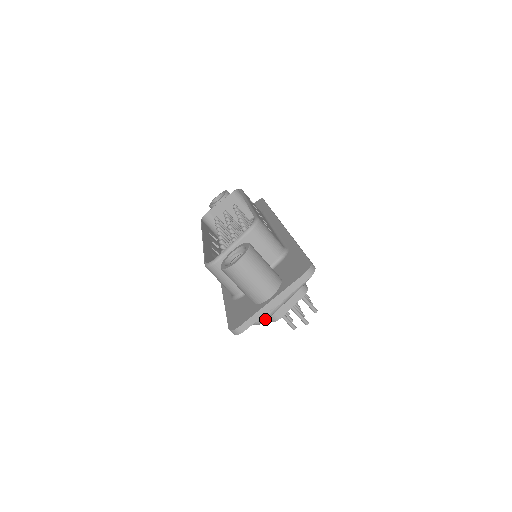
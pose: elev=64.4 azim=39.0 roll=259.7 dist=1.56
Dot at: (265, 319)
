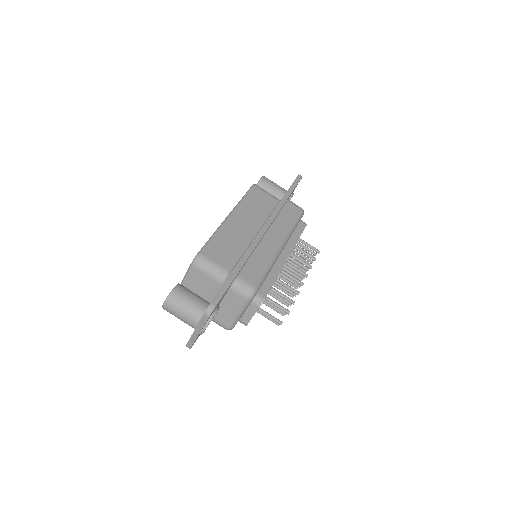
Dot at: (229, 328)
